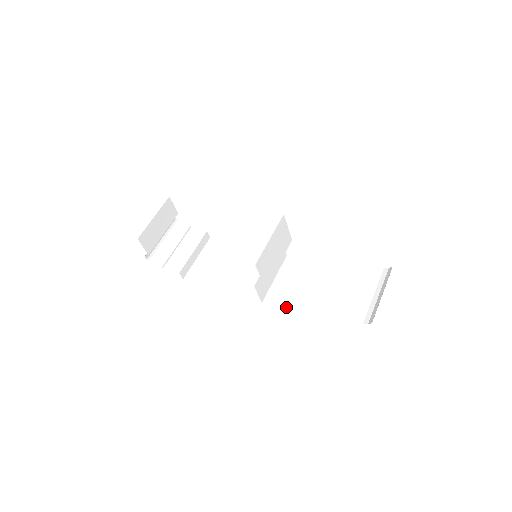
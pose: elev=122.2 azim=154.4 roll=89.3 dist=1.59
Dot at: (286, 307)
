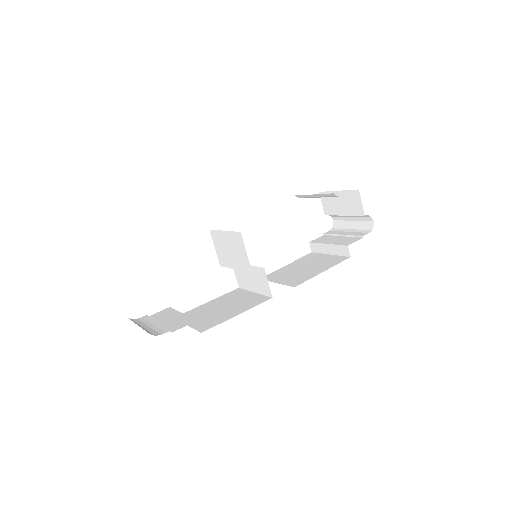
Dot at: (313, 275)
